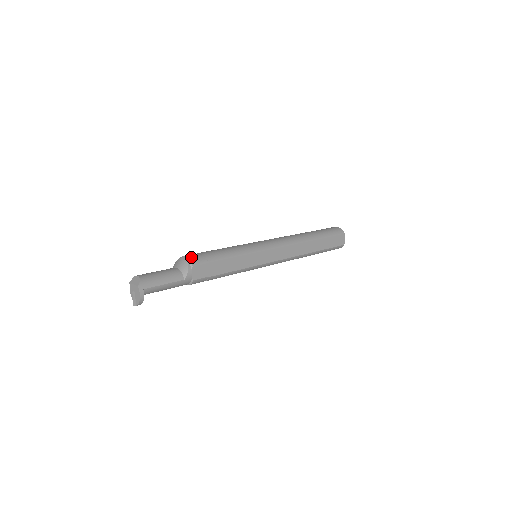
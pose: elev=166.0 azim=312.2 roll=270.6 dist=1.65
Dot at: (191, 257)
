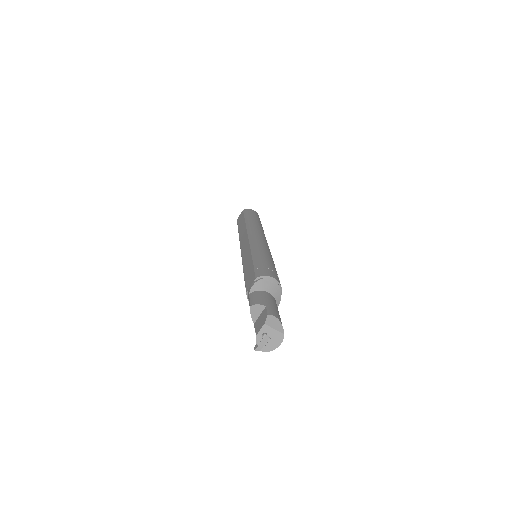
Dot at: (278, 280)
